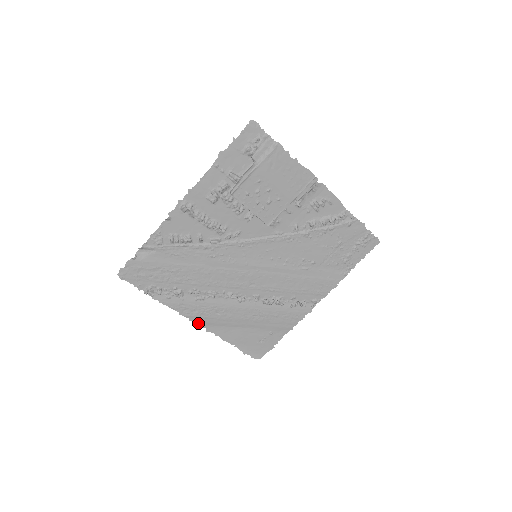
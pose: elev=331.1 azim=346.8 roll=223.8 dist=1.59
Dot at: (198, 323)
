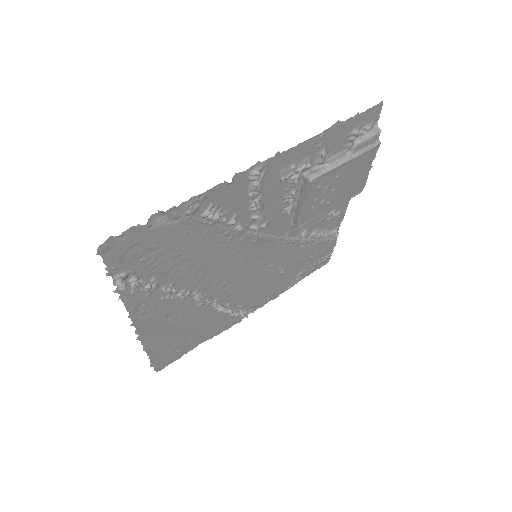
Dot at: (137, 328)
